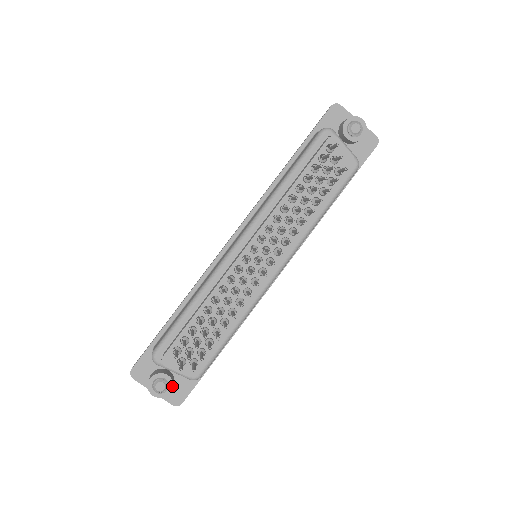
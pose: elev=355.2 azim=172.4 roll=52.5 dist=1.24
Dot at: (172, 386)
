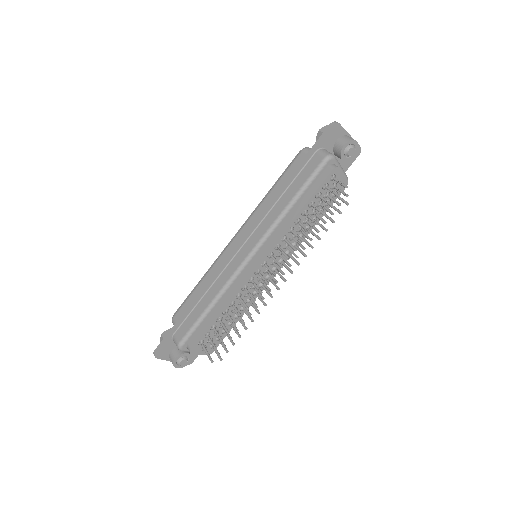
Dot at: (191, 359)
